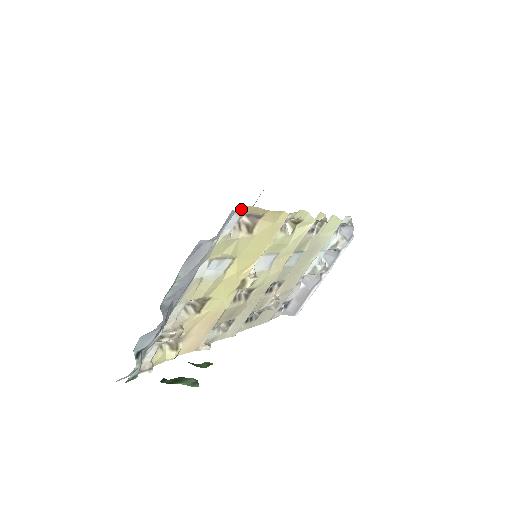
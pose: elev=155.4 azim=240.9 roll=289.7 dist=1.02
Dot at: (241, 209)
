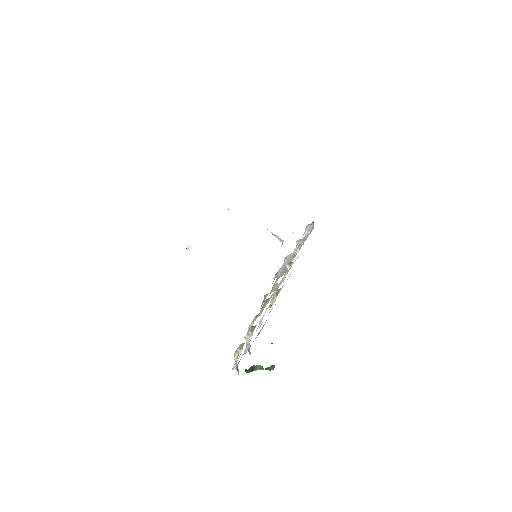
Dot at: occluded
